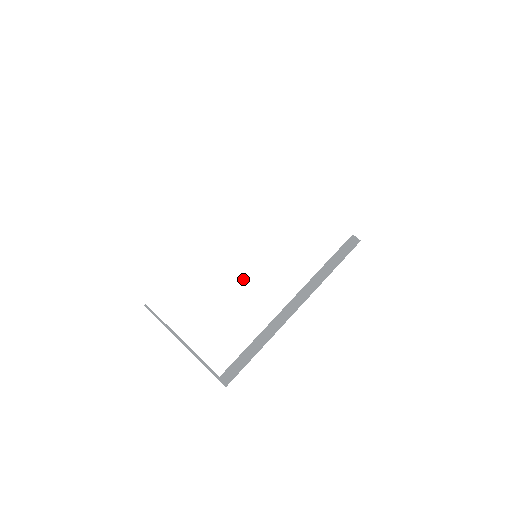
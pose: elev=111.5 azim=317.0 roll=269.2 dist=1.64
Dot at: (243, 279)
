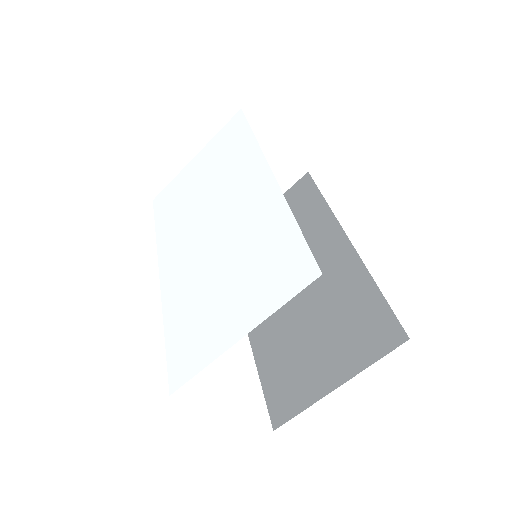
Dot at: (239, 241)
